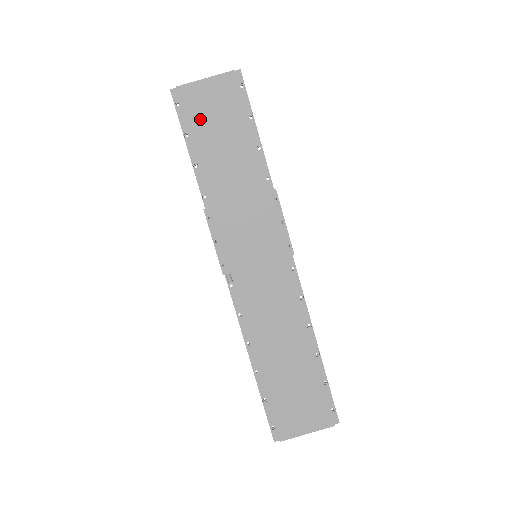
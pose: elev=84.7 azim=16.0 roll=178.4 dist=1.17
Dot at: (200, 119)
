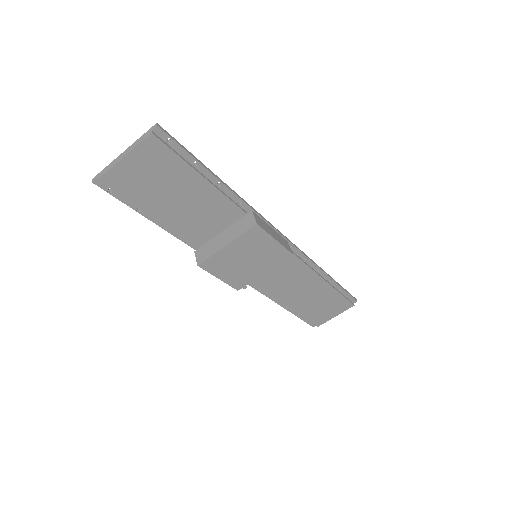
Dot at: (144, 193)
